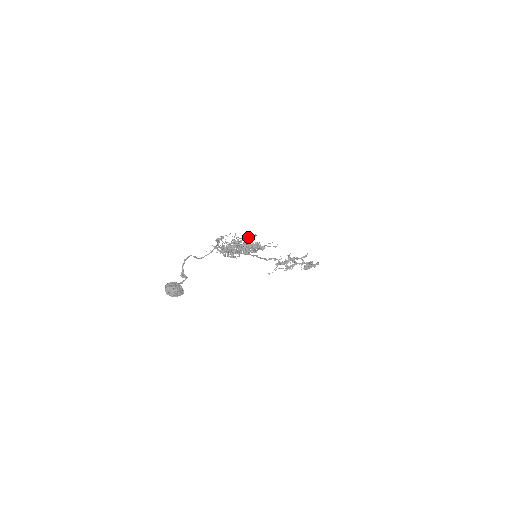
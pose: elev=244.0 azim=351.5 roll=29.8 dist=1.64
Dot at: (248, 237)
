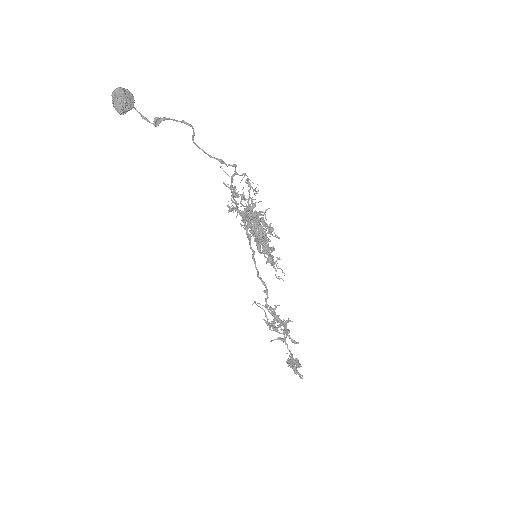
Dot at: (271, 227)
